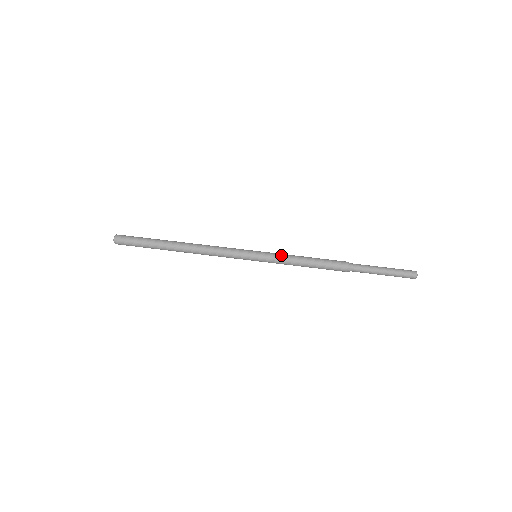
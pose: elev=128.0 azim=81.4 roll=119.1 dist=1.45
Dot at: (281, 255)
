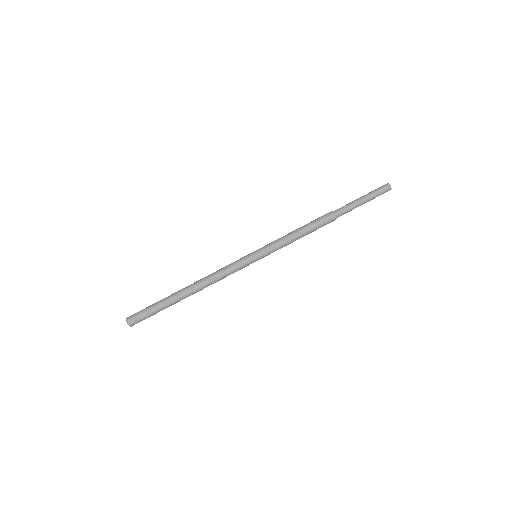
Dot at: (279, 247)
